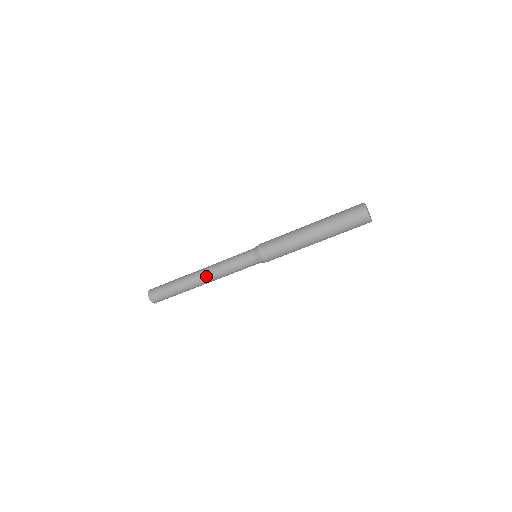
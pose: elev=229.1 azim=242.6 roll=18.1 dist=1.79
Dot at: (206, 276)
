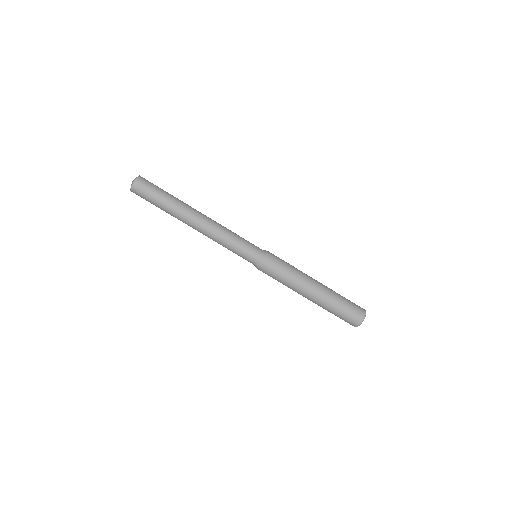
Dot at: (202, 229)
